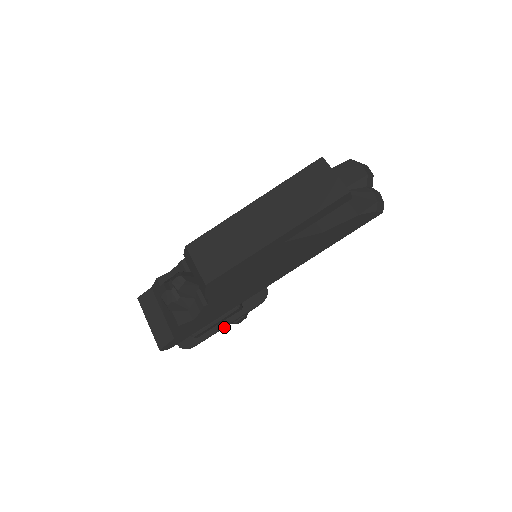
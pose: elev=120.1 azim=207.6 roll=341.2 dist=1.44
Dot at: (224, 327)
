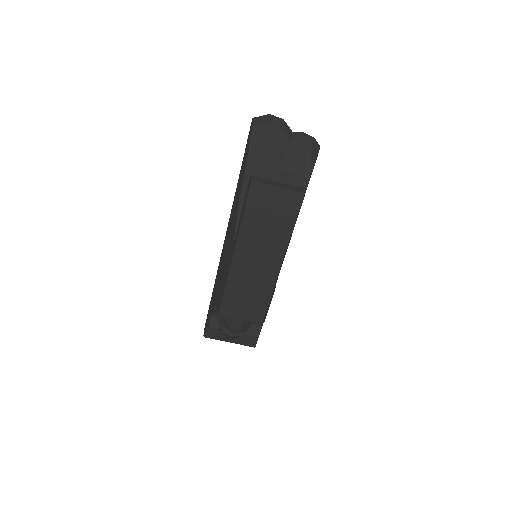
Dot at: occluded
